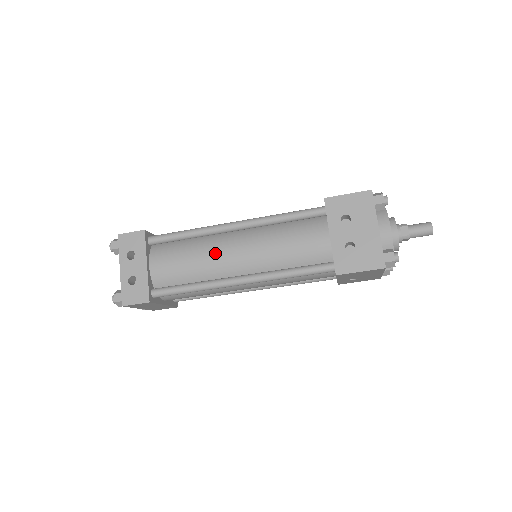
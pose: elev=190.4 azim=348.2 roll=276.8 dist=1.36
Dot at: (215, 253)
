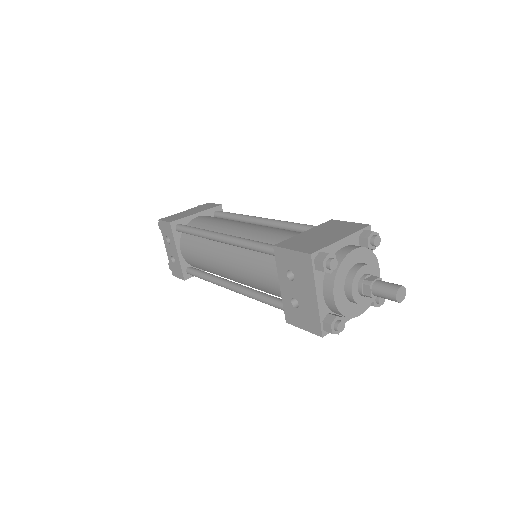
Dot at: (212, 259)
